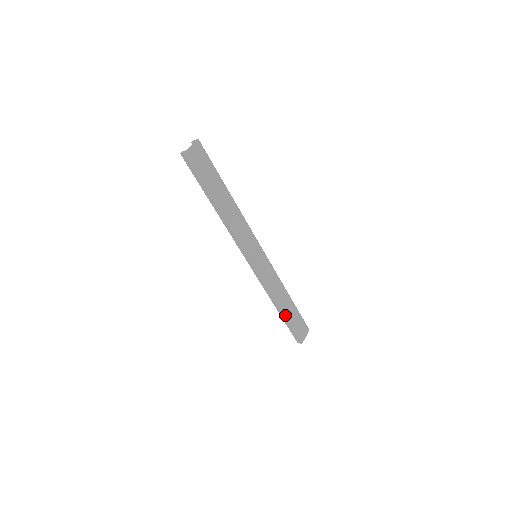
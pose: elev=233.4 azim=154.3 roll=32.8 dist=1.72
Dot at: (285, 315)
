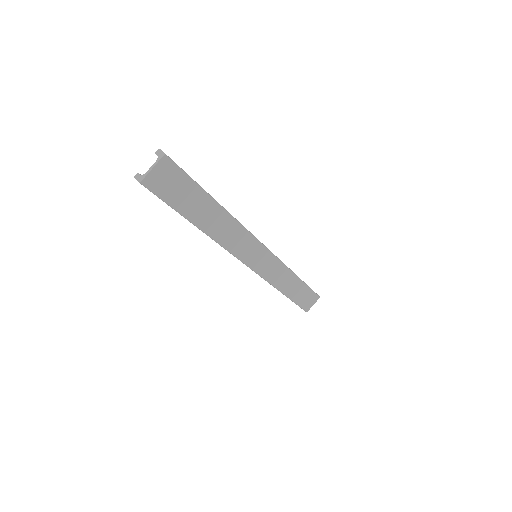
Dot at: (289, 297)
